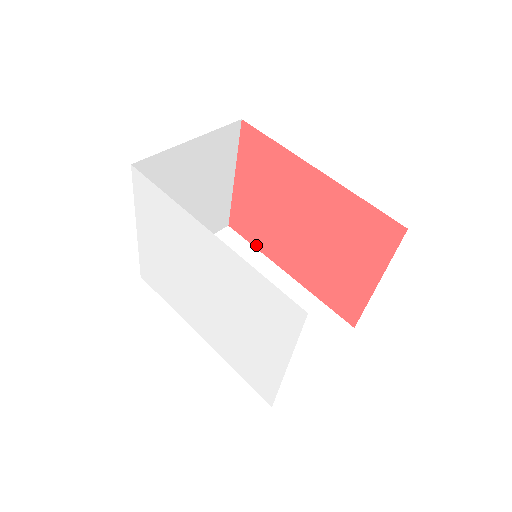
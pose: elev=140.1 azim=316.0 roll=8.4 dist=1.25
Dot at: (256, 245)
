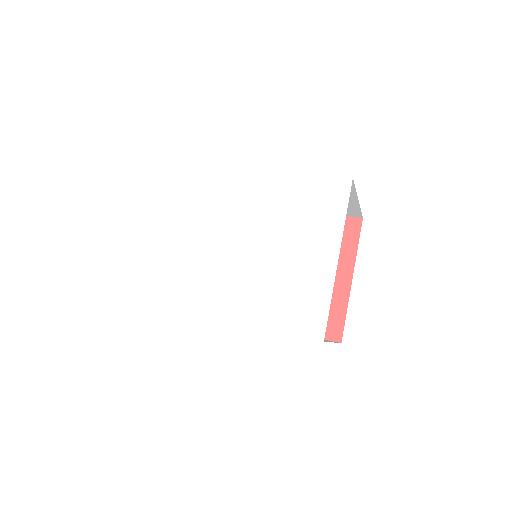
Dot at: occluded
